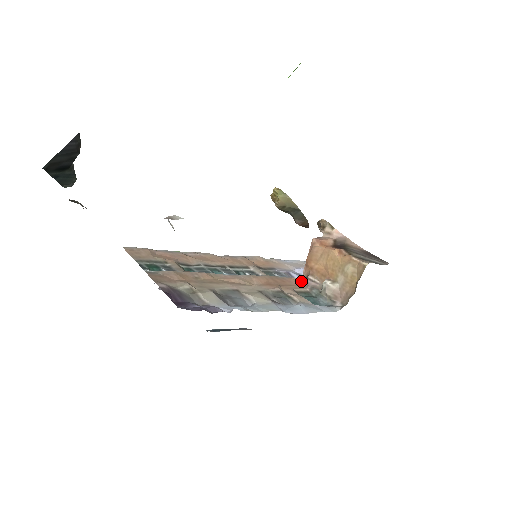
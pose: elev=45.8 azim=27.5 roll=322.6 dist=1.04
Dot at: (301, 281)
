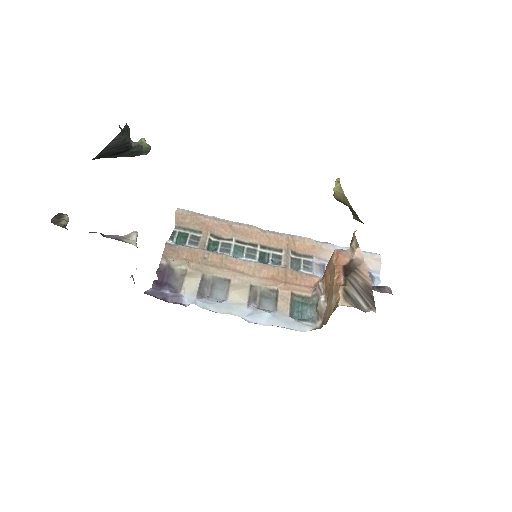
Dot at: (316, 282)
